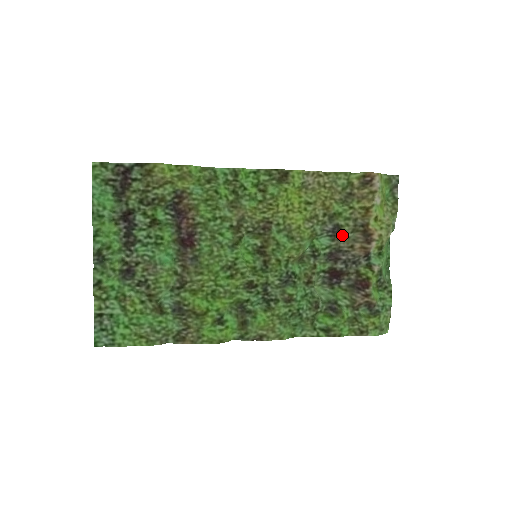
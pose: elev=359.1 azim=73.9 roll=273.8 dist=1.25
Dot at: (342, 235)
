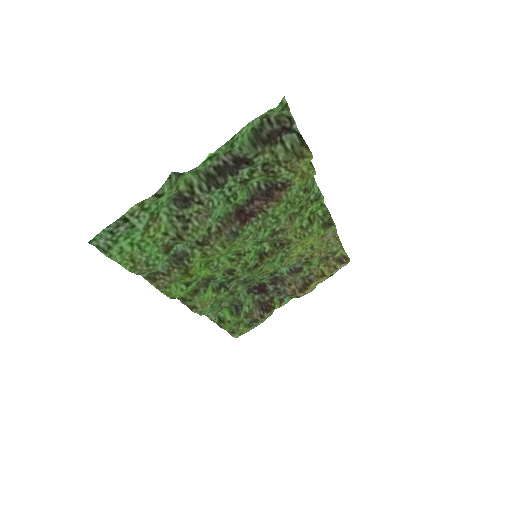
Dot at: (296, 275)
